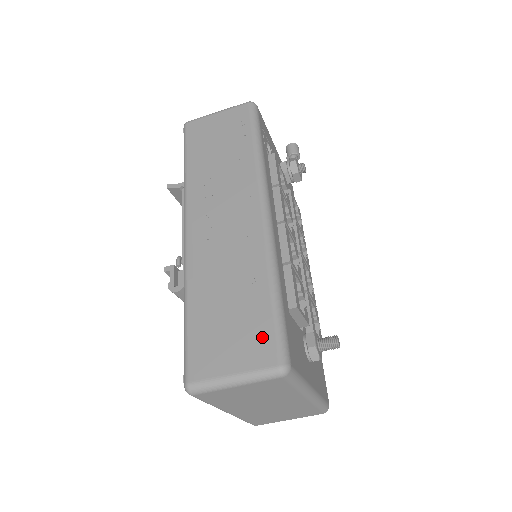
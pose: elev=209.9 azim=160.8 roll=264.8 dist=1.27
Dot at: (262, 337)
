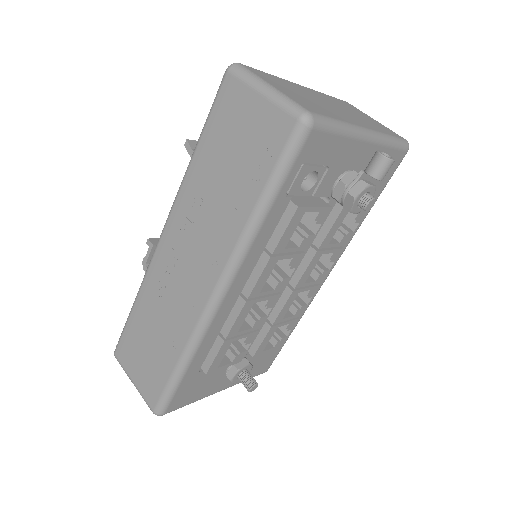
Dot at: (155, 385)
